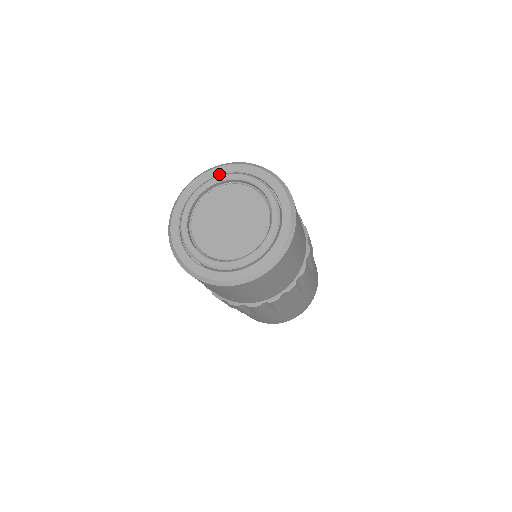
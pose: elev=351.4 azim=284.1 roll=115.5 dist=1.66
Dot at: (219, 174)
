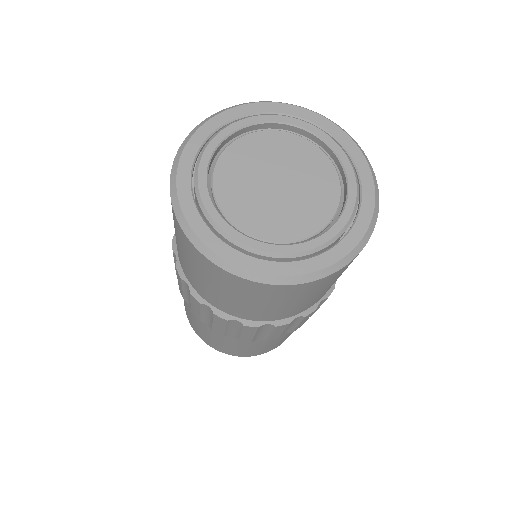
Dot at: (244, 115)
